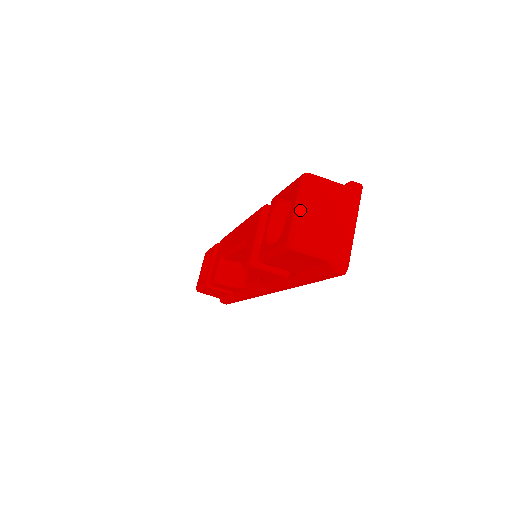
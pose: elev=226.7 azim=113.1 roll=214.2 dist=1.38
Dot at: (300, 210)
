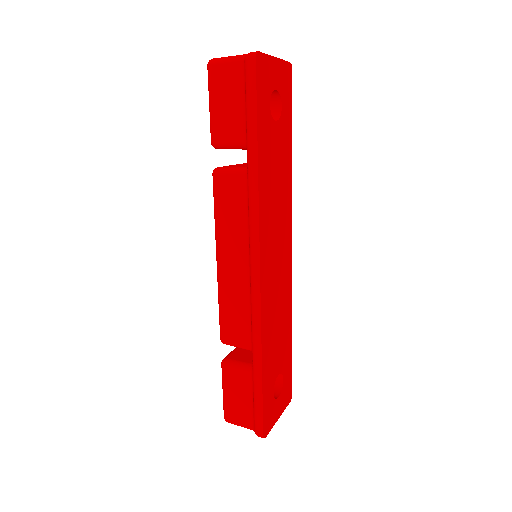
Dot at: occluded
